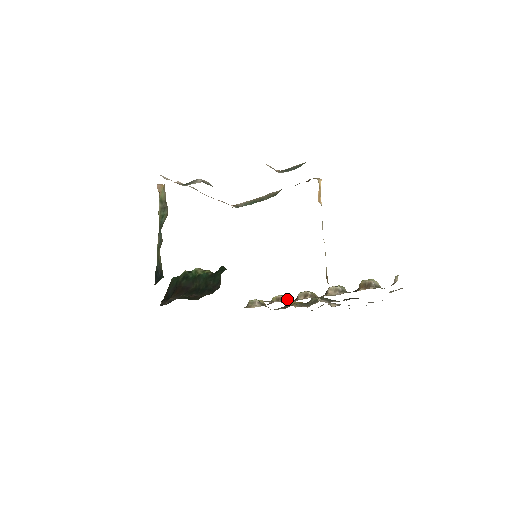
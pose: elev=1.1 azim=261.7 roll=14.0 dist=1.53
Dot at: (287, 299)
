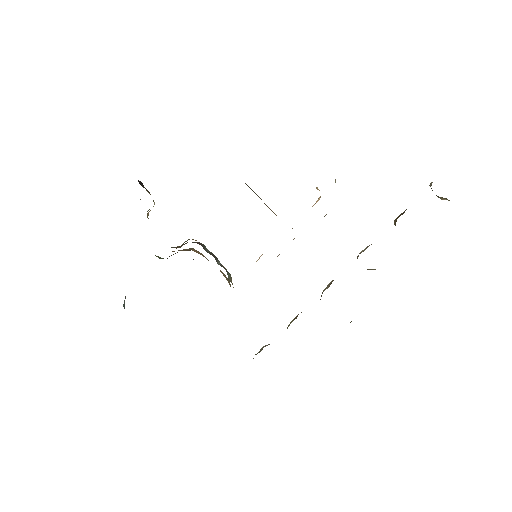
Dot at: occluded
